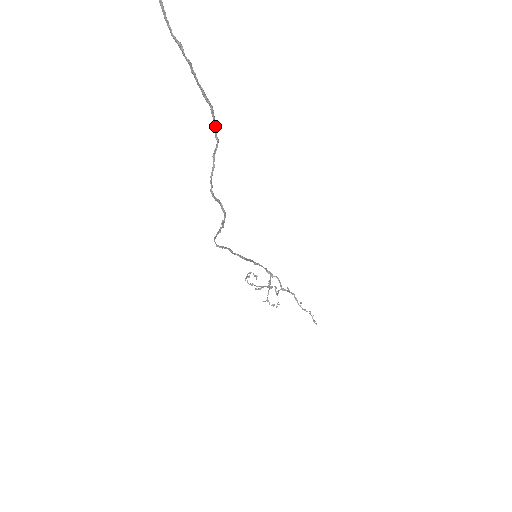
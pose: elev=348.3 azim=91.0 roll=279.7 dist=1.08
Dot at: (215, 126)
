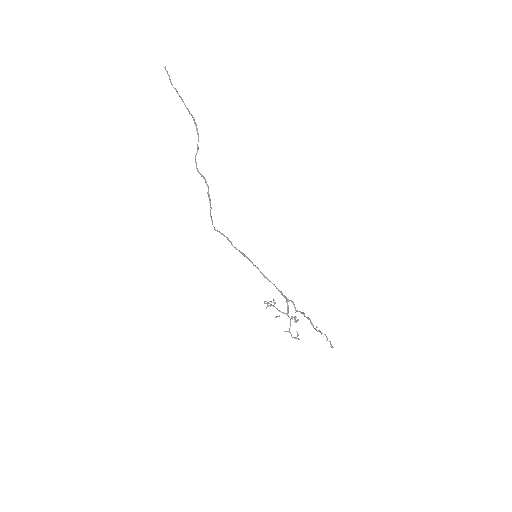
Dot at: (197, 128)
